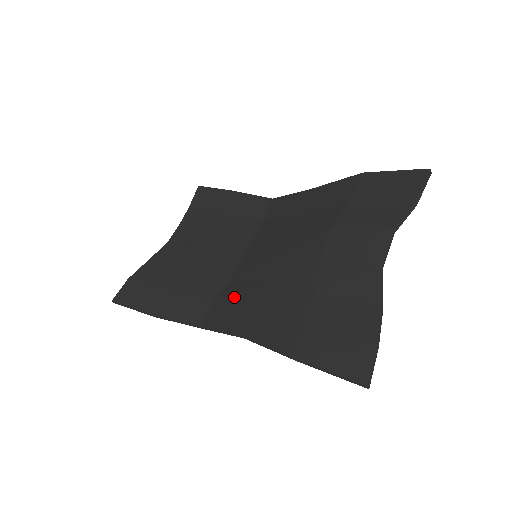
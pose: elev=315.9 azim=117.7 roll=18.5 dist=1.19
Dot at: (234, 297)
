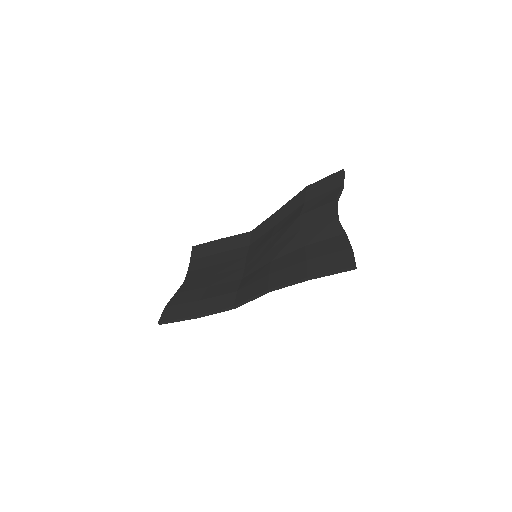
Dot at: (251, 280)
